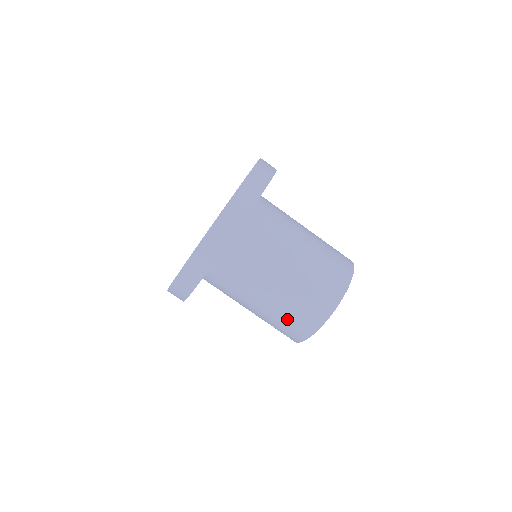
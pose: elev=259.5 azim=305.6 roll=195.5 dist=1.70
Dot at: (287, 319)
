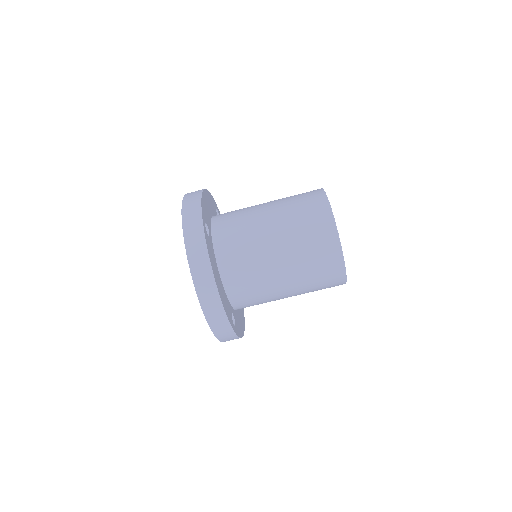
Dot at: occluded
